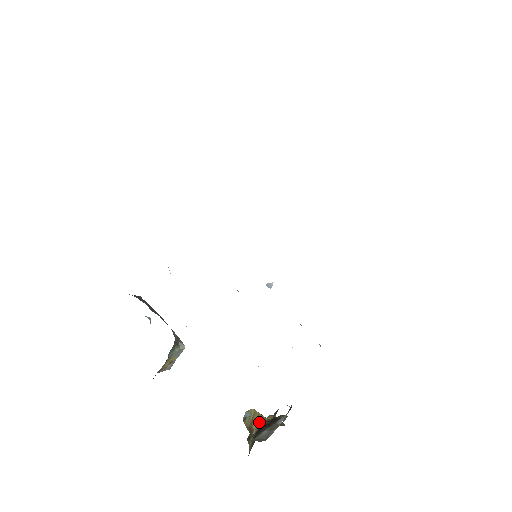
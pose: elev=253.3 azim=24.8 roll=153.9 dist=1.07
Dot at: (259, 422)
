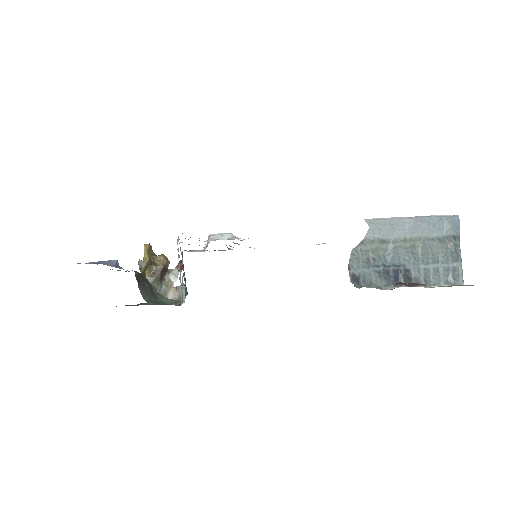
Dot at: (149, 267)
